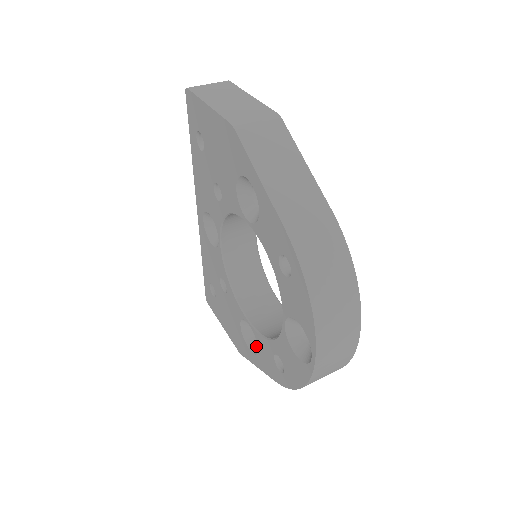
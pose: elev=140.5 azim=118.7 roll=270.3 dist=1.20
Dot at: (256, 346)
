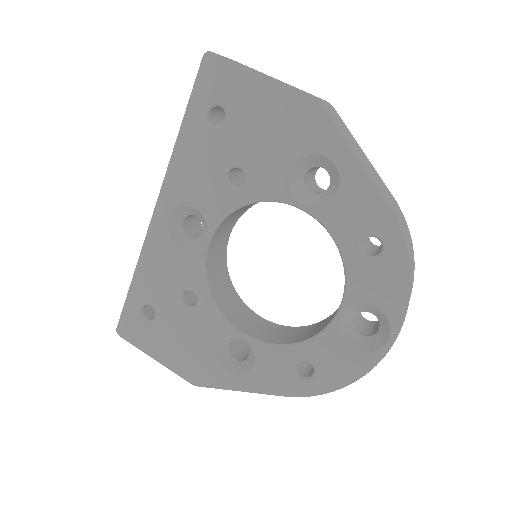
Dot at: (238, 366)
